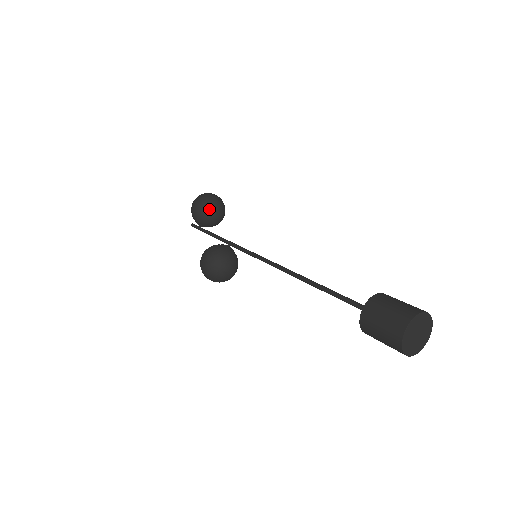
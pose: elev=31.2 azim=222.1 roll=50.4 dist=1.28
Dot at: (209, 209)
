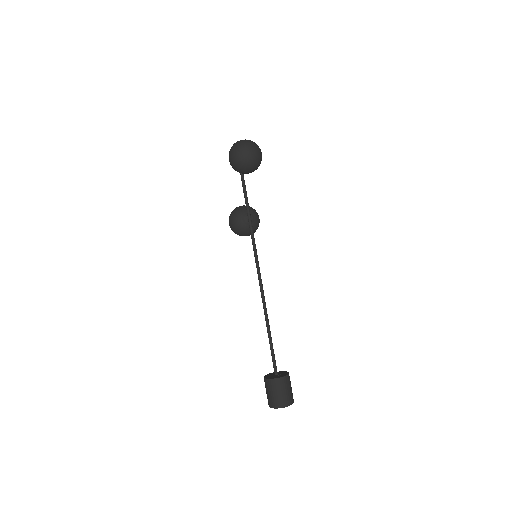
Dot at: (240, 172)
